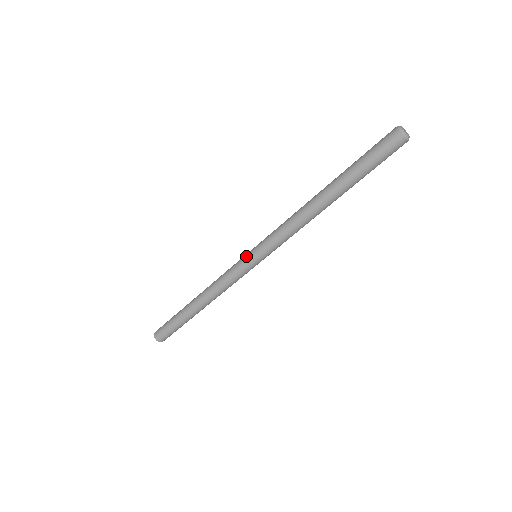
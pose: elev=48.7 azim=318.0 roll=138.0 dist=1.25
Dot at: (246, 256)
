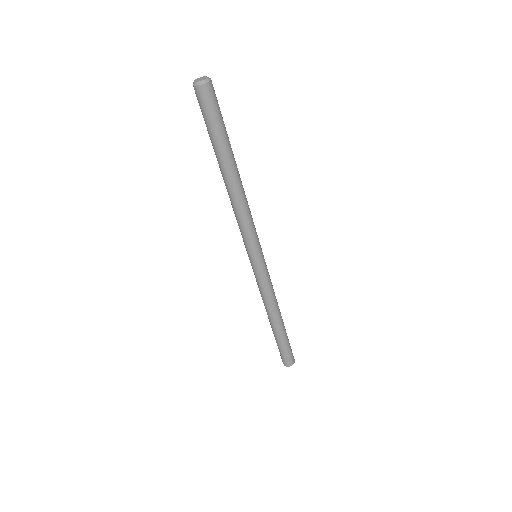
Dot at: (250, 262)
